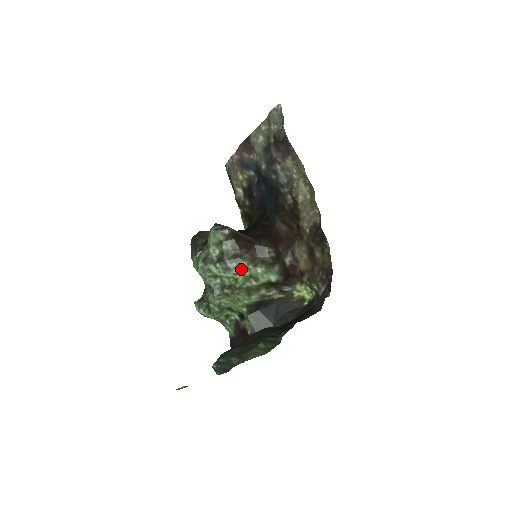
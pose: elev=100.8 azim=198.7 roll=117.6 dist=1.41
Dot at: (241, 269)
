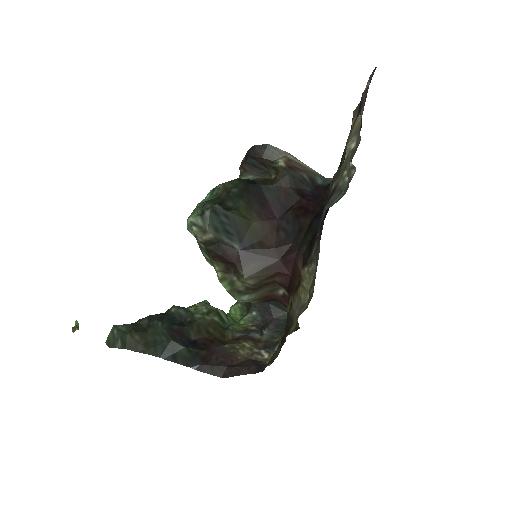
Dot at: (213, 266)
